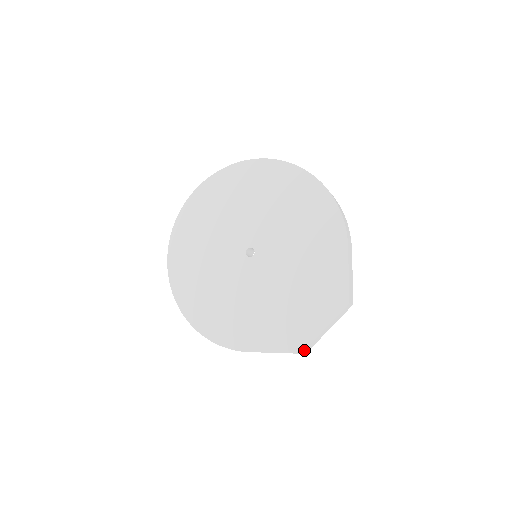
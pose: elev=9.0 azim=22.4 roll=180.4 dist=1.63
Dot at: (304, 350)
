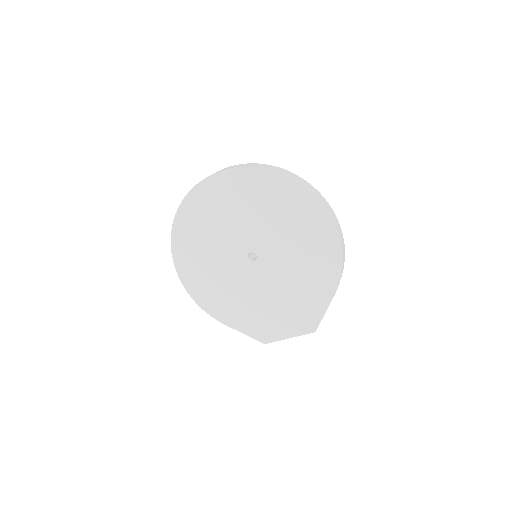
Dot at: occluded
